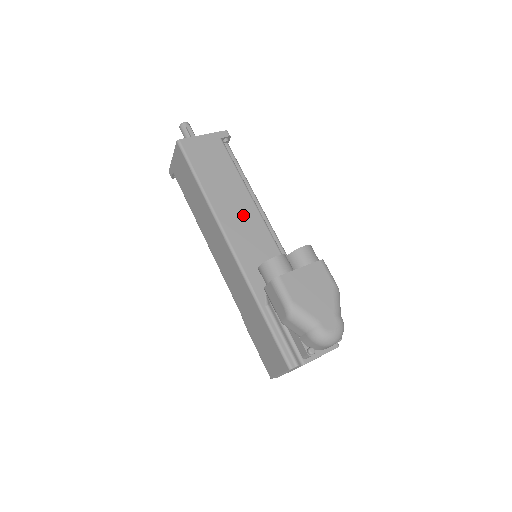
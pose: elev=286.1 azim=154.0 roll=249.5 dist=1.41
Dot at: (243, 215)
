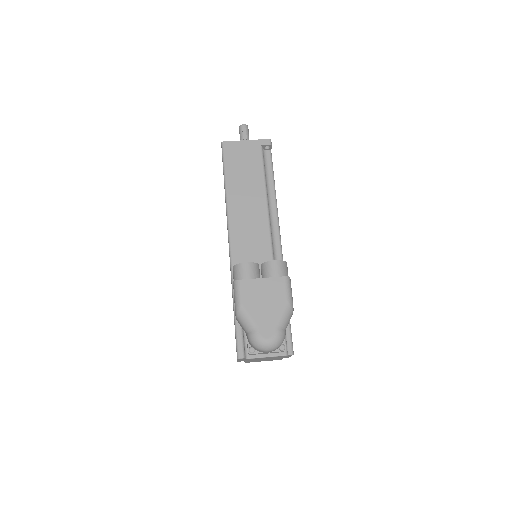
Dot at: (252, 218)
